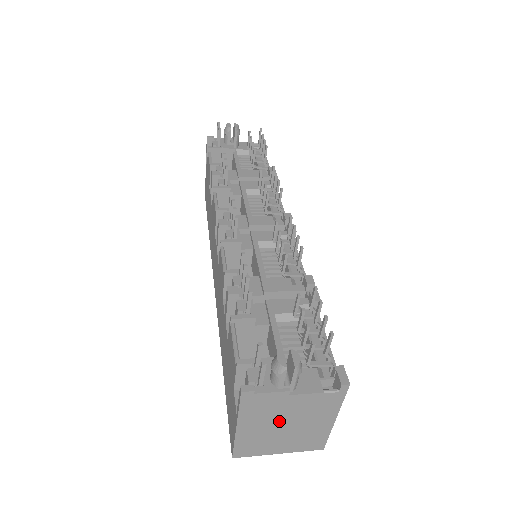
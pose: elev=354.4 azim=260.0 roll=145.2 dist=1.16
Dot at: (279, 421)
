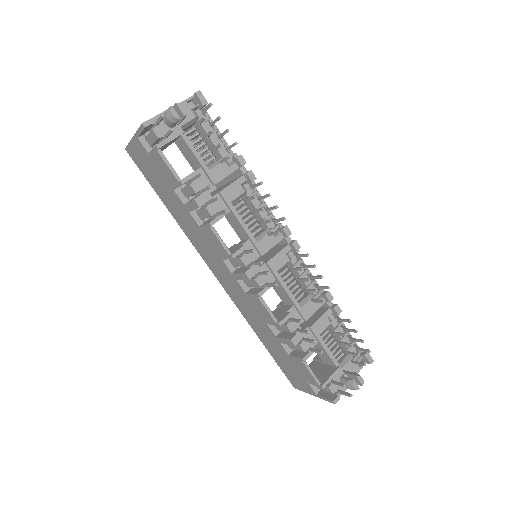
Dot at: occluded
